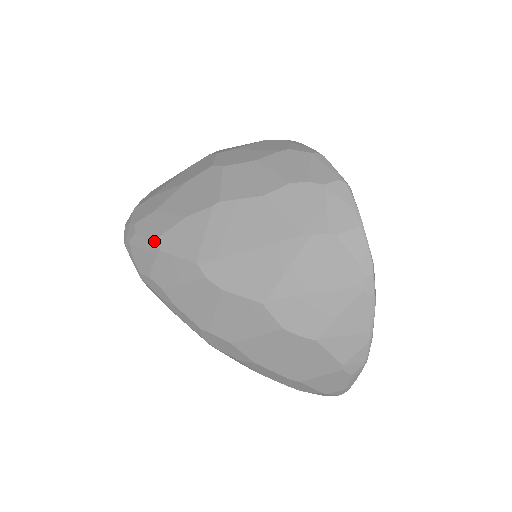
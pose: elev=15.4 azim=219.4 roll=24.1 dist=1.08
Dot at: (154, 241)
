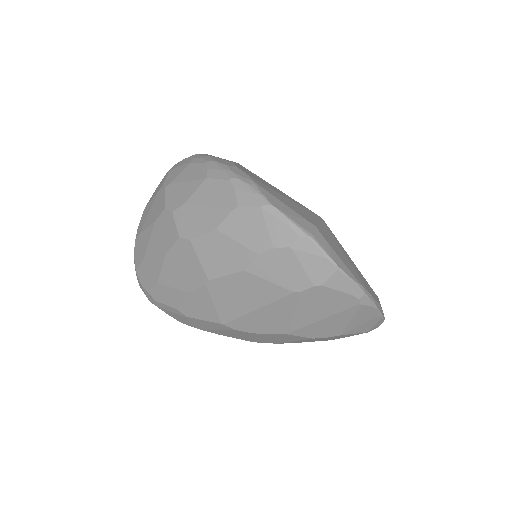
Dot at: (176, 310)
